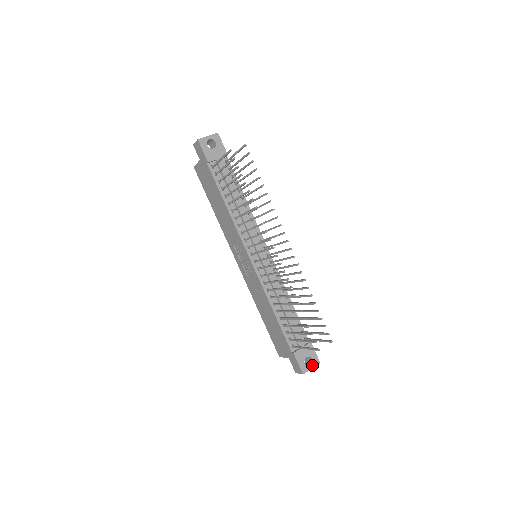
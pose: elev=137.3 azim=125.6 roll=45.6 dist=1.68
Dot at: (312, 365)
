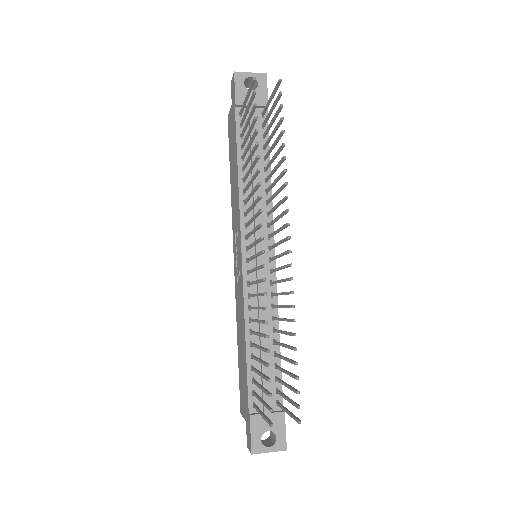
Dot at: (272, 447)
